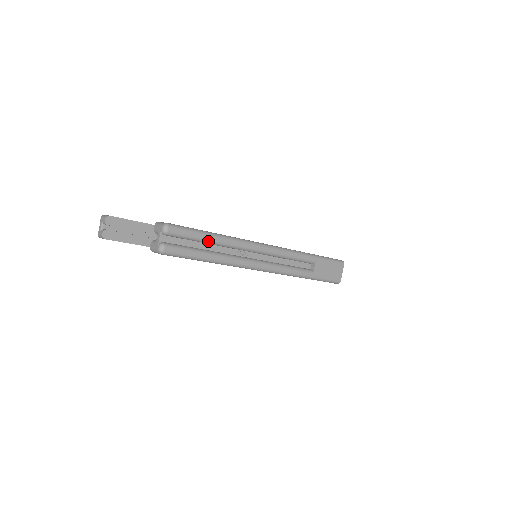
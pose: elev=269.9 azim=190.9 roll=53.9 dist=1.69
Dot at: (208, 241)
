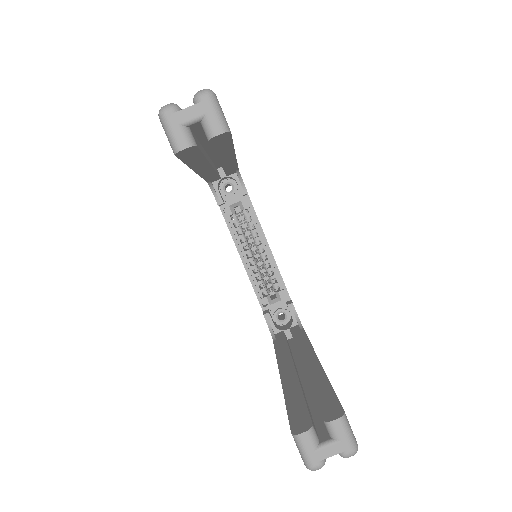
Dot at: occluded
